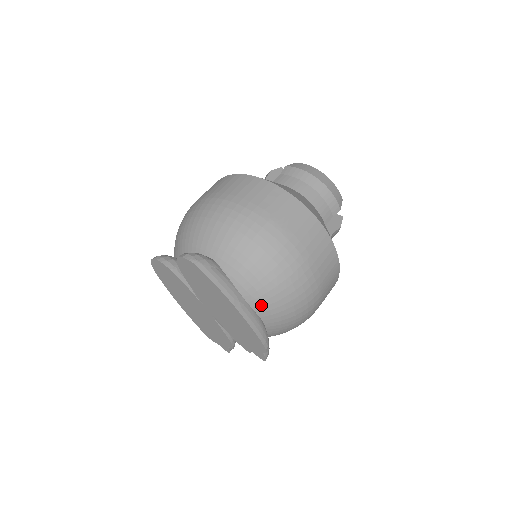
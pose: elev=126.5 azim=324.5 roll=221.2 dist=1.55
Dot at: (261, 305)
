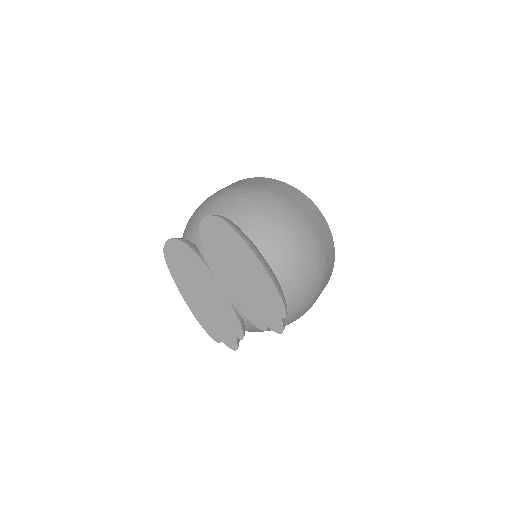
Dot at: (279, 265)
